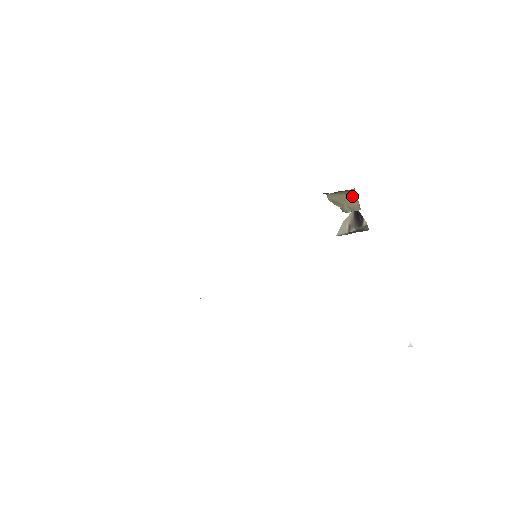
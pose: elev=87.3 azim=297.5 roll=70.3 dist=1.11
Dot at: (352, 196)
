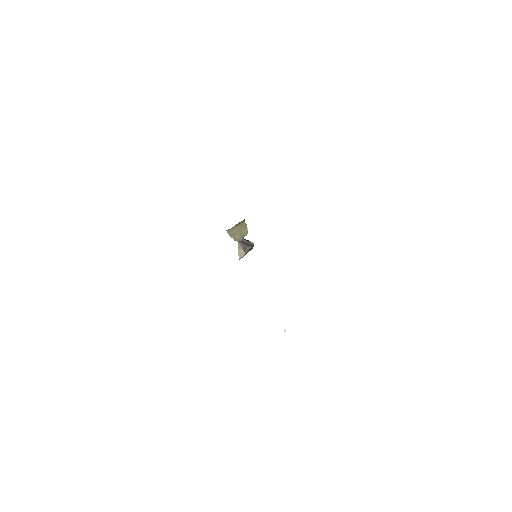
Dot at: (243, 225)
